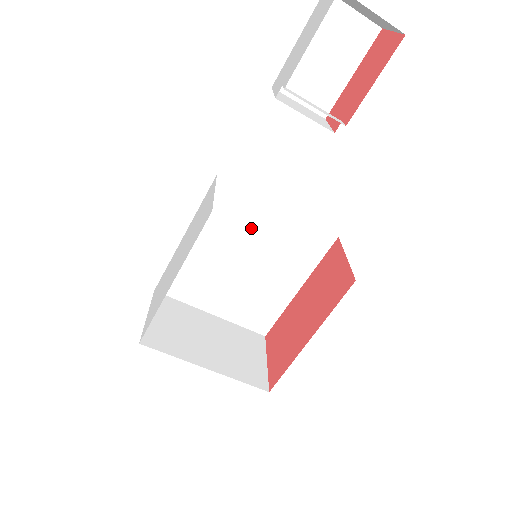
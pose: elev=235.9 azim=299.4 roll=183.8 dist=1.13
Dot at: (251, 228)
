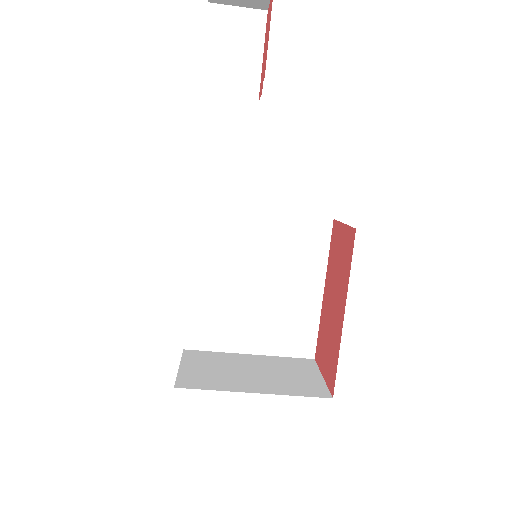
Dot at: (248, 244)
